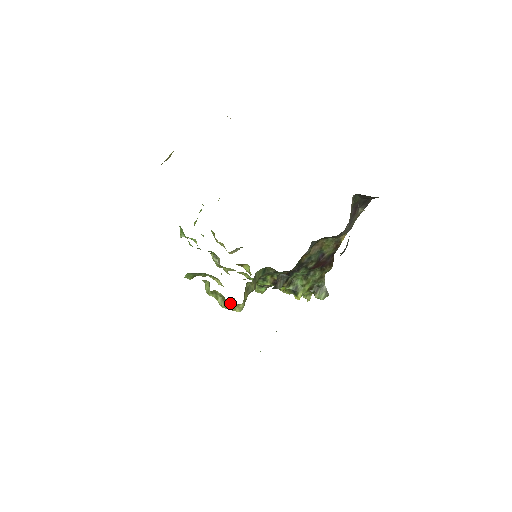
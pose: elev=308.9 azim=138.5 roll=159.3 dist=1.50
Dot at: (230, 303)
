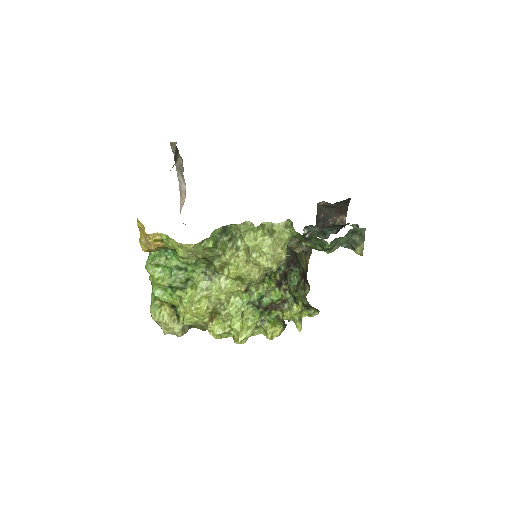
Dot at: (279, 238)
